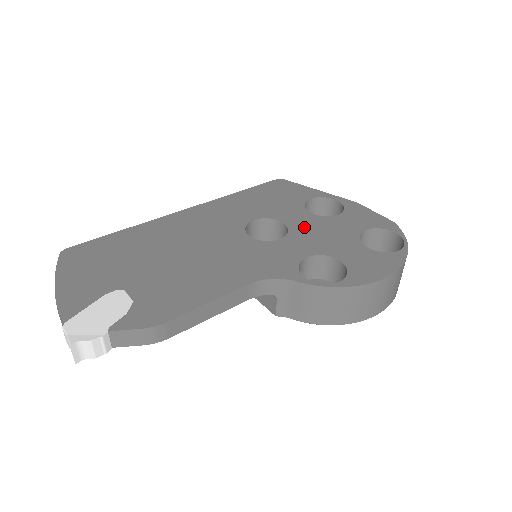
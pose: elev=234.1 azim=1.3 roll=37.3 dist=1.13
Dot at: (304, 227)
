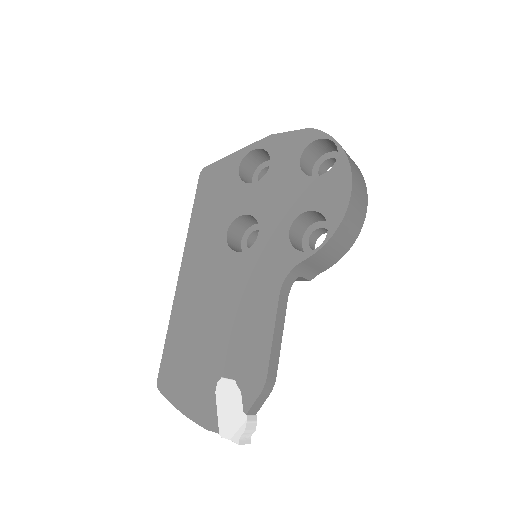
Dot at: (261, 204)
